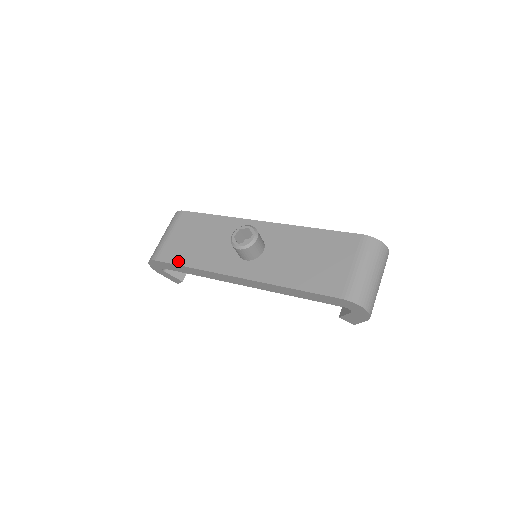
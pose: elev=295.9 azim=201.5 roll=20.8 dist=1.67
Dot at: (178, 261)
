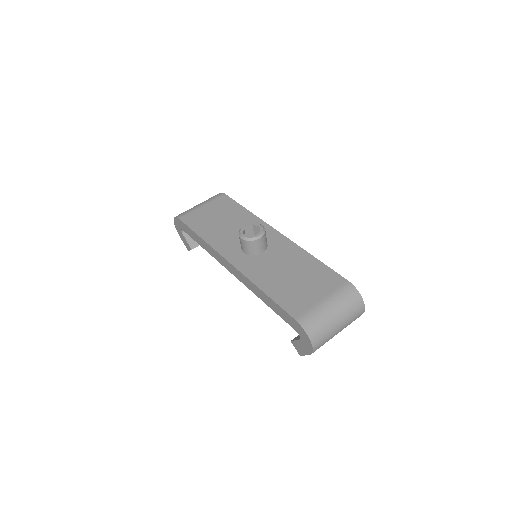
Dot at: (194, 227)
